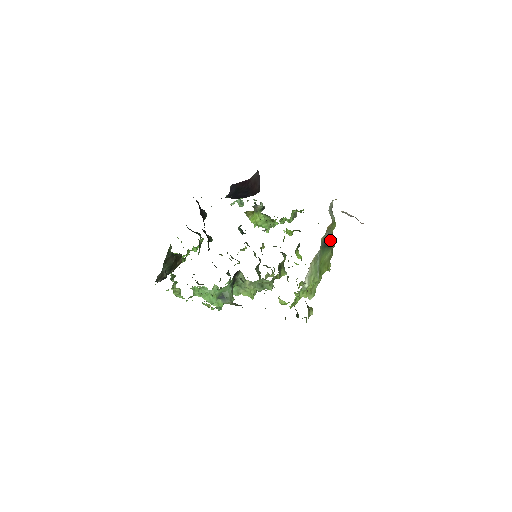
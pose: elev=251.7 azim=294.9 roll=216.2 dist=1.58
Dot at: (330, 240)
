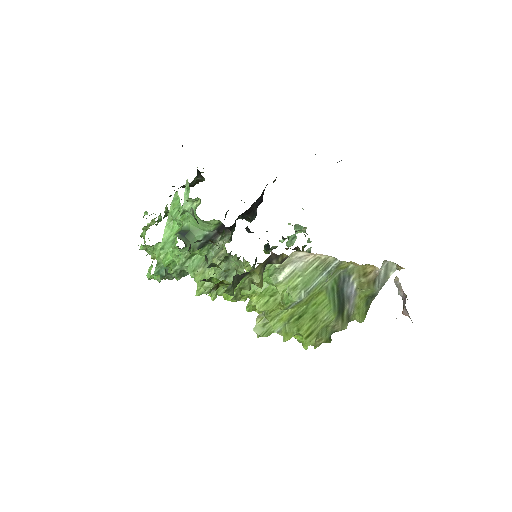
Dot at: (346, 309)
